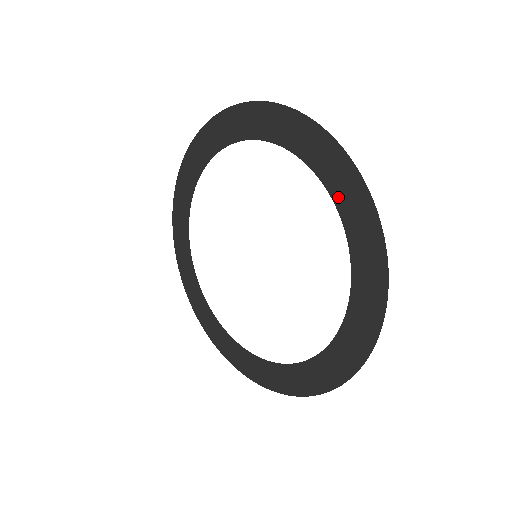
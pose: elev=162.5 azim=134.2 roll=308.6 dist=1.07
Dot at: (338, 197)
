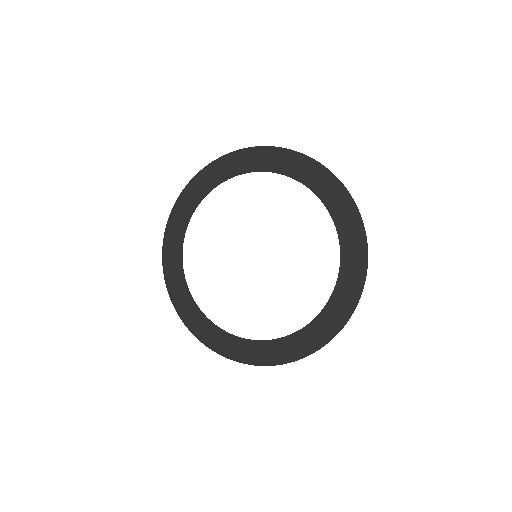
Dot at: (281, 169)
